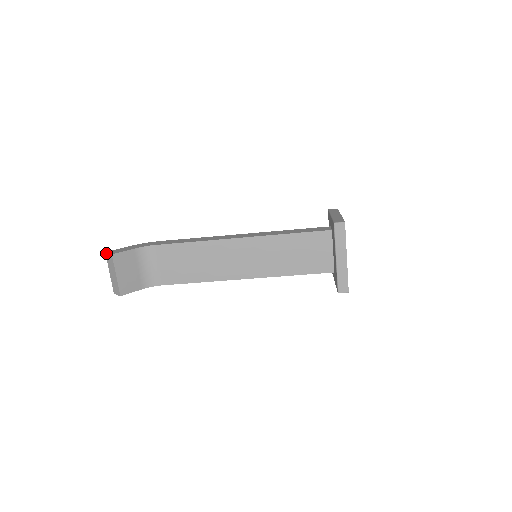
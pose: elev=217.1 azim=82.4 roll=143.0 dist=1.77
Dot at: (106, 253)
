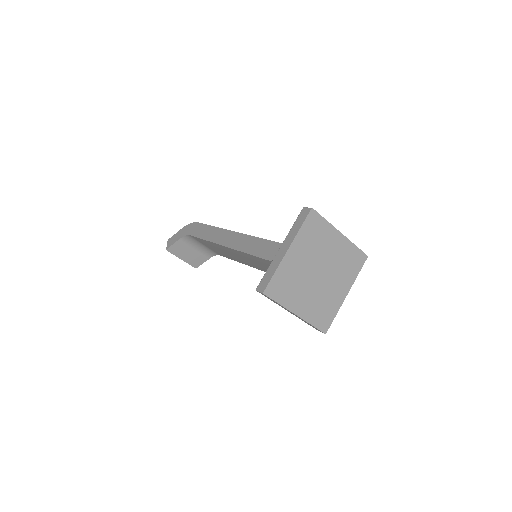
Dot at: (168, 241)
